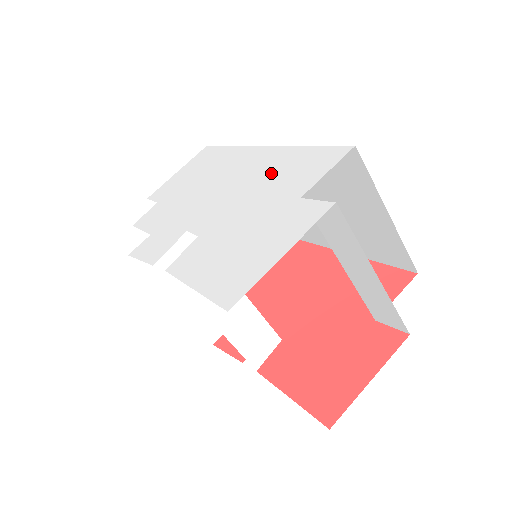
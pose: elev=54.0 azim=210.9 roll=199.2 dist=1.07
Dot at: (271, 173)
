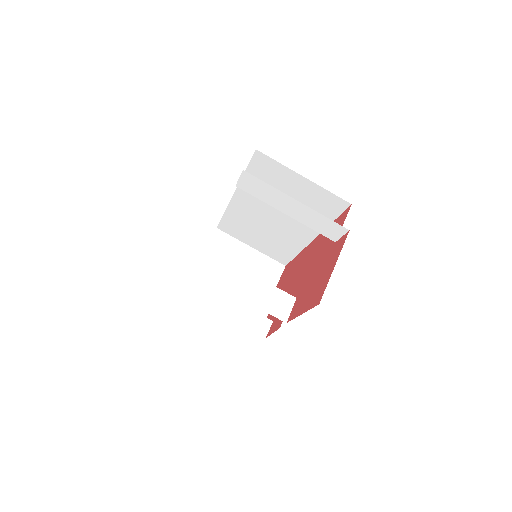
Dot at: occluded
